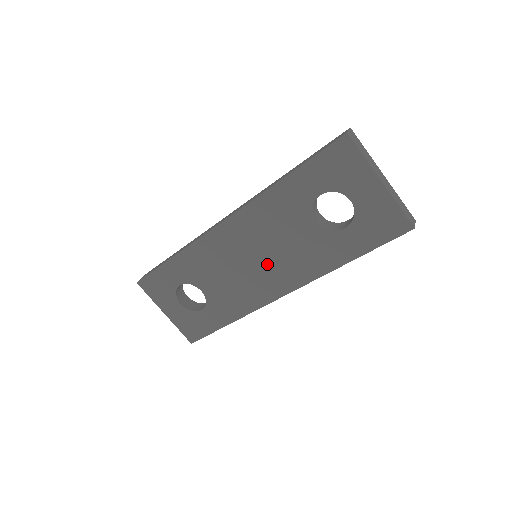
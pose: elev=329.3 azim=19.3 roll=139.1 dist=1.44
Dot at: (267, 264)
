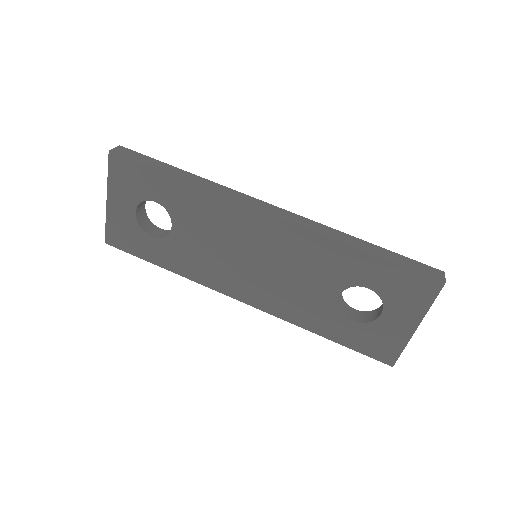
Dot at: (260, 274)
